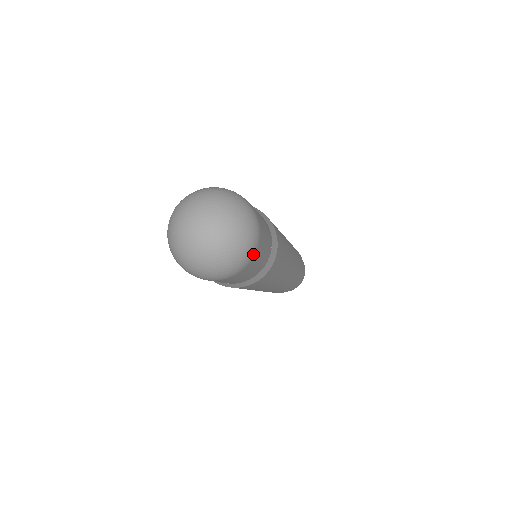
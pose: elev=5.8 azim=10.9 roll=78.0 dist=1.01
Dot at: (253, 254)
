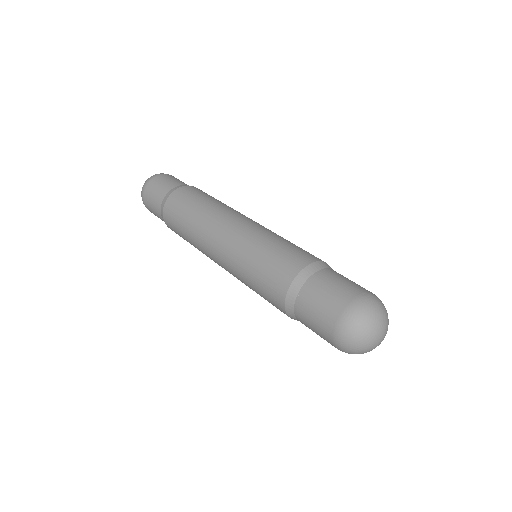
Dot at: occluded
